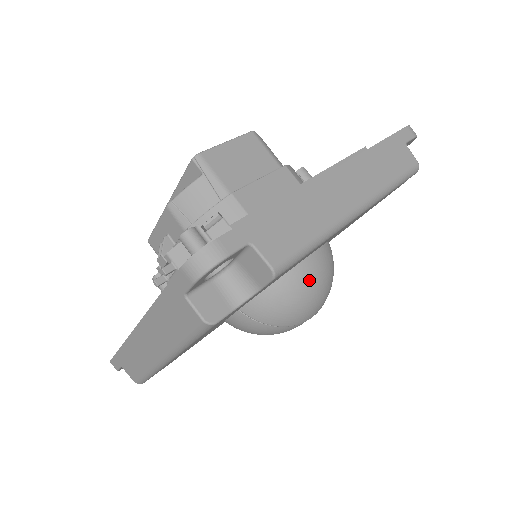
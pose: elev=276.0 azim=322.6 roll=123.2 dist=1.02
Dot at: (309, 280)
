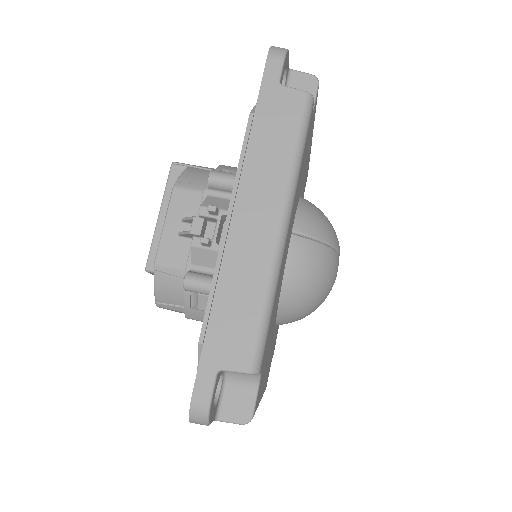
Dot at: occluded
